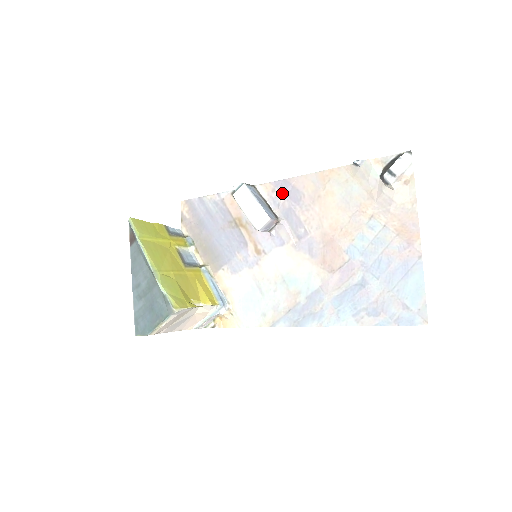
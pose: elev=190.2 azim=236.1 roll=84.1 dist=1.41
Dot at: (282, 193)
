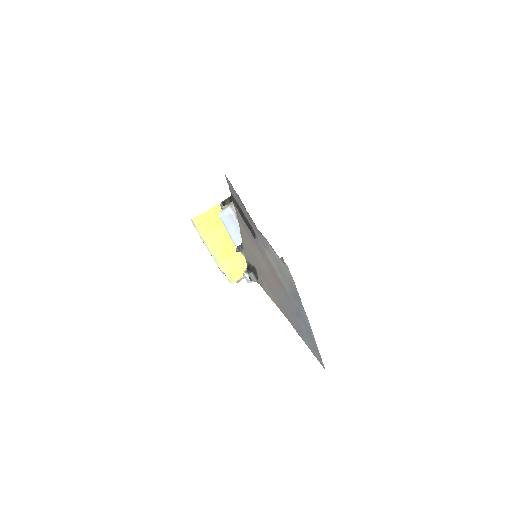
Dot at: (242, 221)
